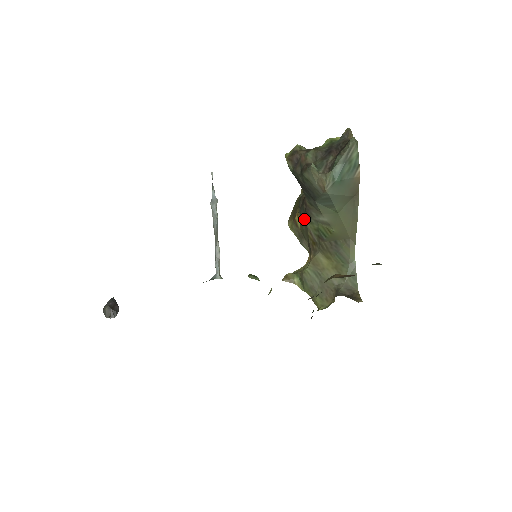
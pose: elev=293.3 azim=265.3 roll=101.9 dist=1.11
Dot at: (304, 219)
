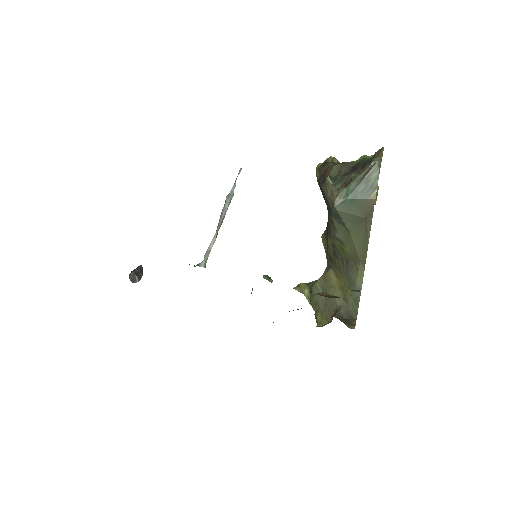
Dot at: (327, 233)
